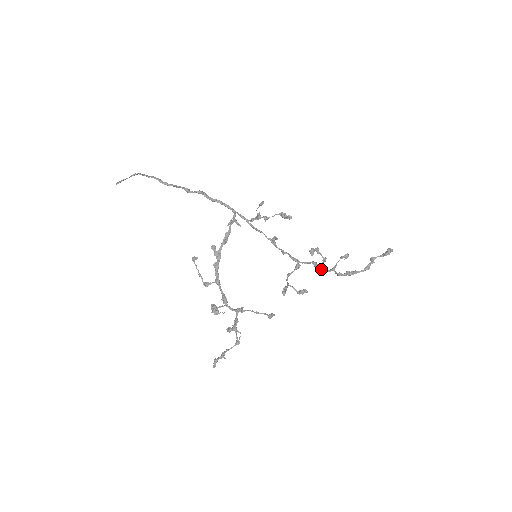
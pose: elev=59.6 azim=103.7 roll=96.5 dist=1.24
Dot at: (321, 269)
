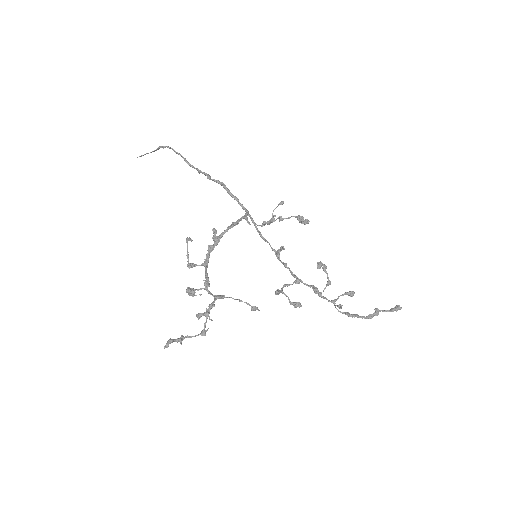
Dot at: (321, 295)
